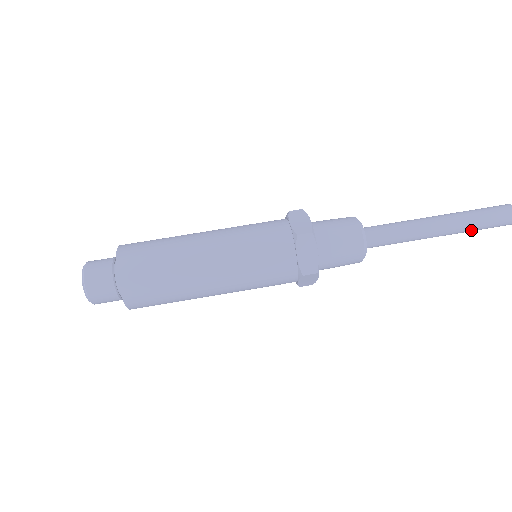
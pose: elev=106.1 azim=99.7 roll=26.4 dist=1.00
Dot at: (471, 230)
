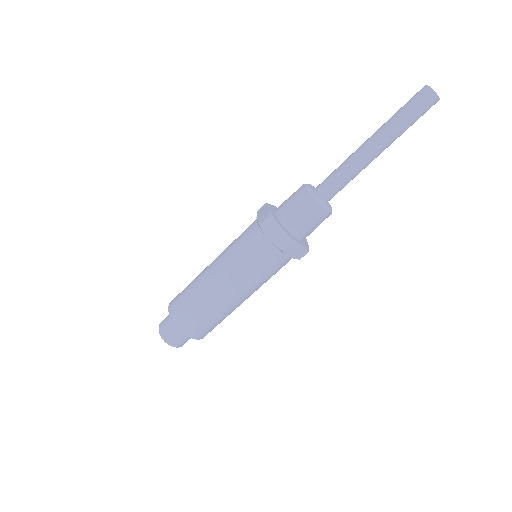
Dot at: (404, 129)
